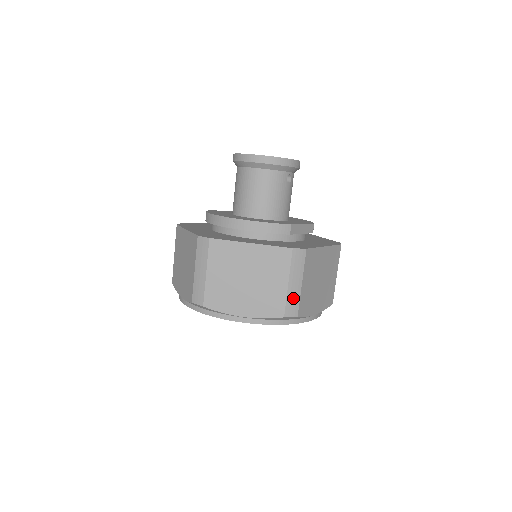
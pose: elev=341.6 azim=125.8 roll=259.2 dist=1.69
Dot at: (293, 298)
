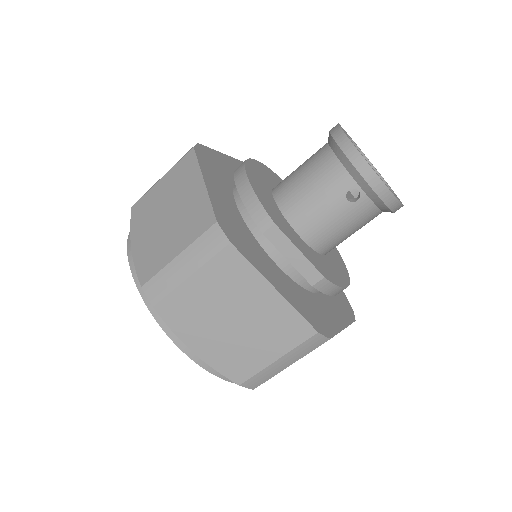
Dot at: (167, 279)
